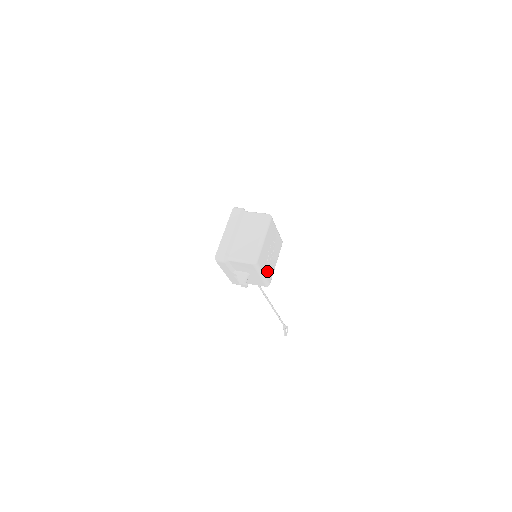
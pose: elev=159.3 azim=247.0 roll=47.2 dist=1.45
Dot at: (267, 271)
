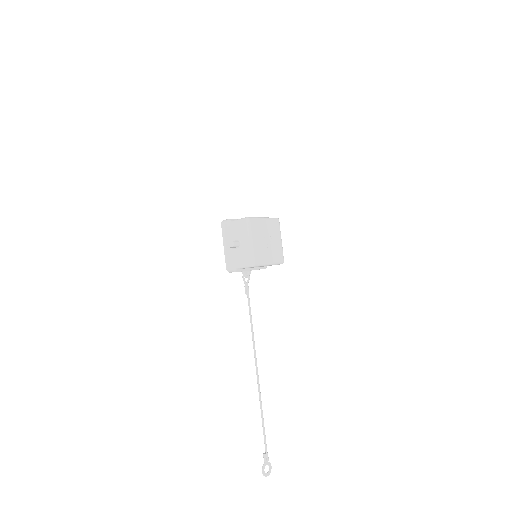
Dot at: (257, 247)
